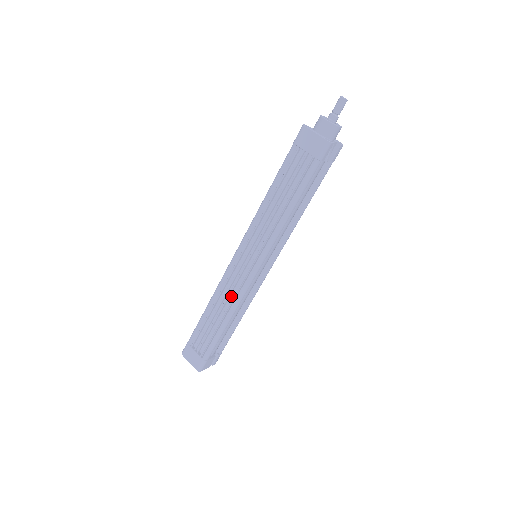
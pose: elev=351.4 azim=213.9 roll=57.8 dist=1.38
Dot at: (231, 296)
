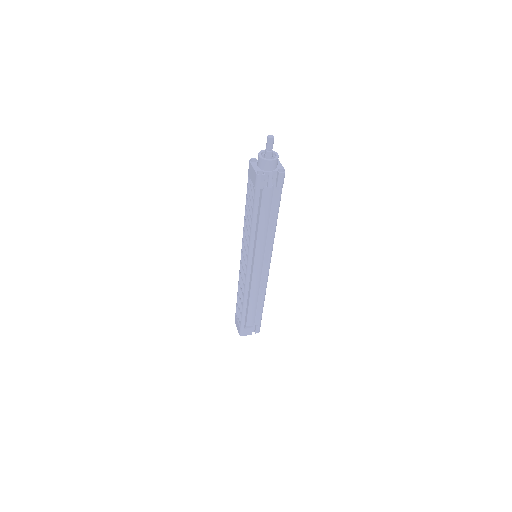
Dot at: occluded
